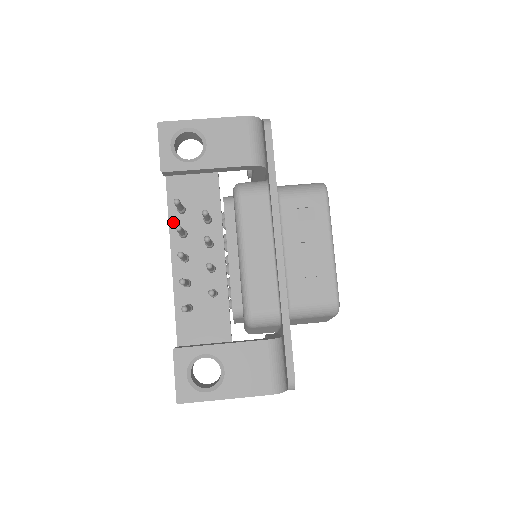
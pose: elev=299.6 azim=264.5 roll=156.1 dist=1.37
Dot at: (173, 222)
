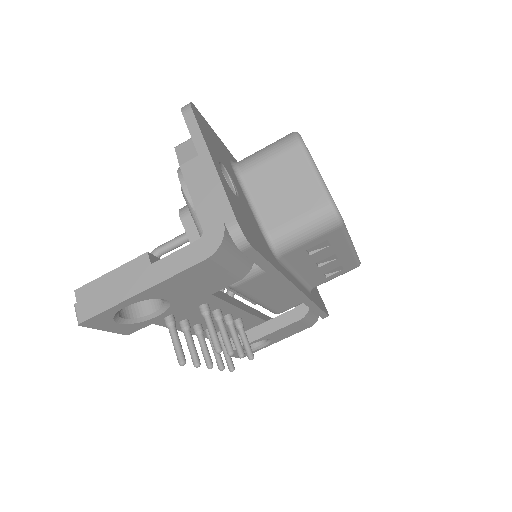
Dot at: occluded
